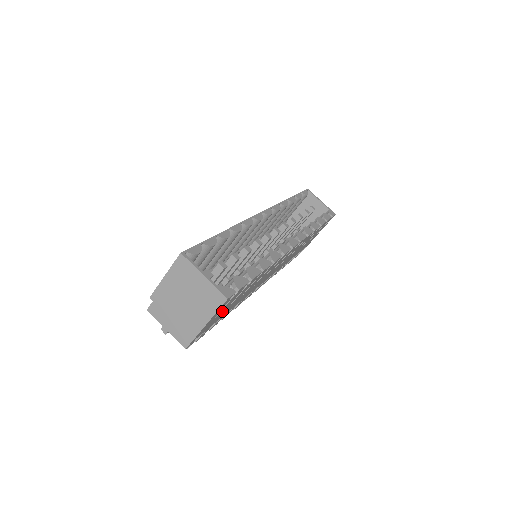
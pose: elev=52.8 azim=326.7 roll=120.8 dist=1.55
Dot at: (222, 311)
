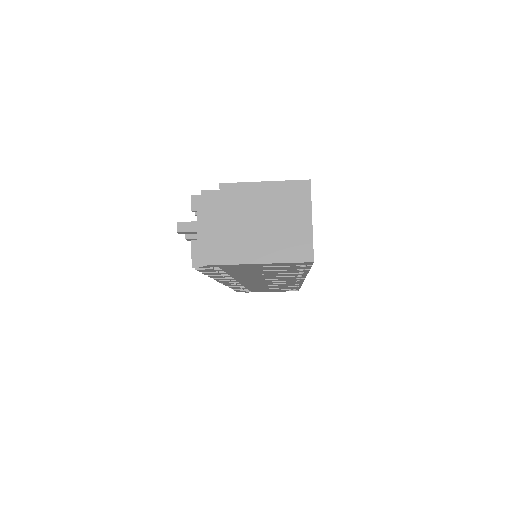
Dot at: (261, 268)
